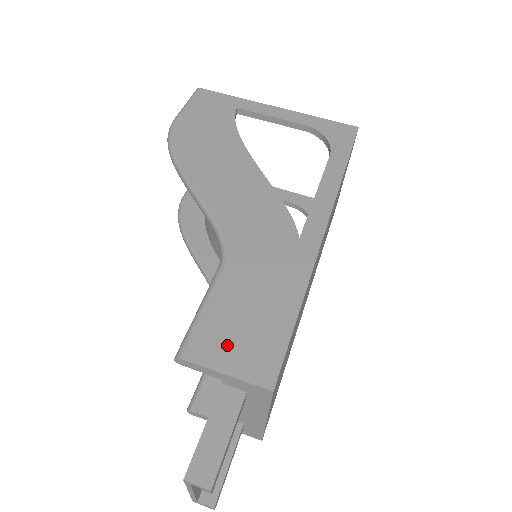
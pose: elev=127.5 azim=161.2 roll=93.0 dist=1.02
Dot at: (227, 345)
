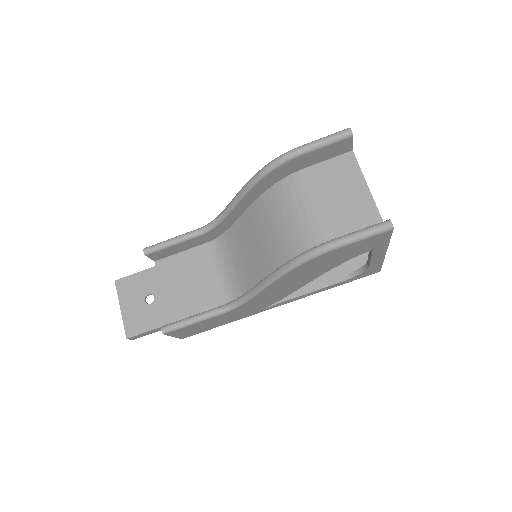
Dot at: (185, 332)
